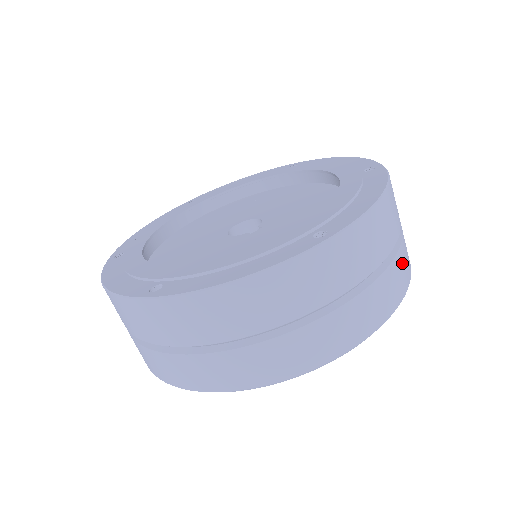
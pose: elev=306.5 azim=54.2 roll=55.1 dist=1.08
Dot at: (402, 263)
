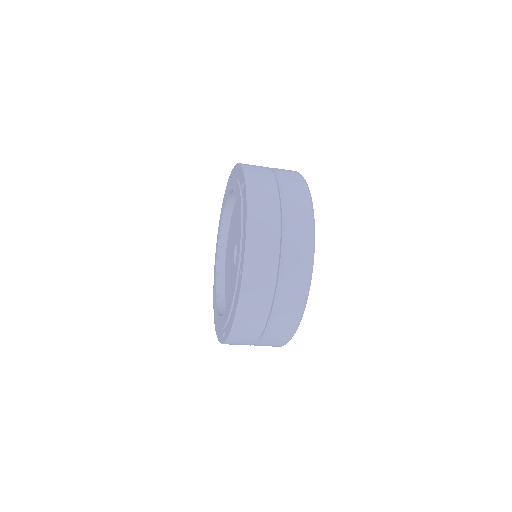
Dot at: (295, 224)
